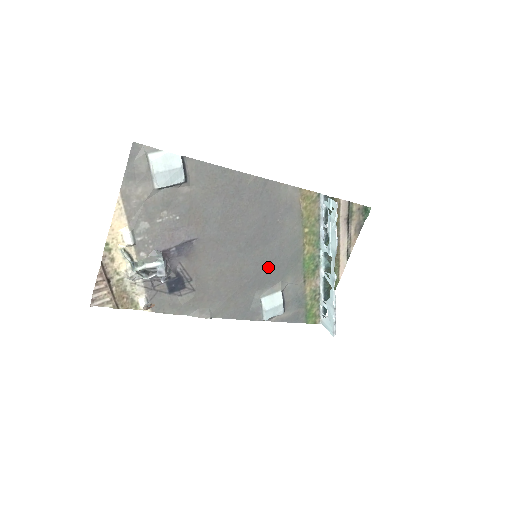
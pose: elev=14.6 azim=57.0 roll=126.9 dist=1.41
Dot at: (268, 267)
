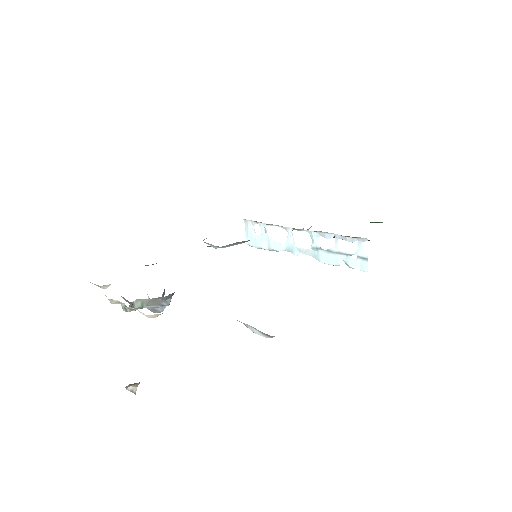
Dot at: occluded
